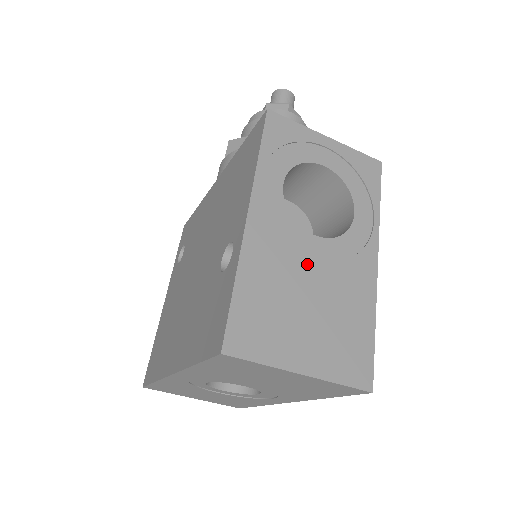
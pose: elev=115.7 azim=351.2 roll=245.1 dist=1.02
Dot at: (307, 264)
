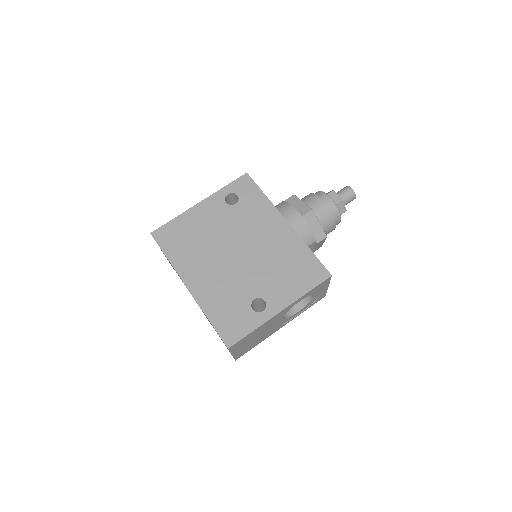
Dot at: (271, 327)
